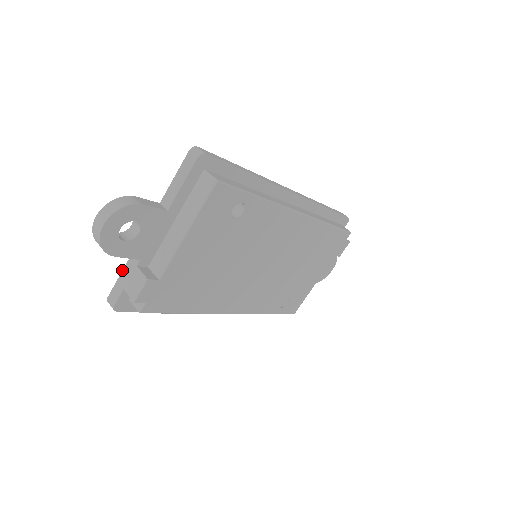
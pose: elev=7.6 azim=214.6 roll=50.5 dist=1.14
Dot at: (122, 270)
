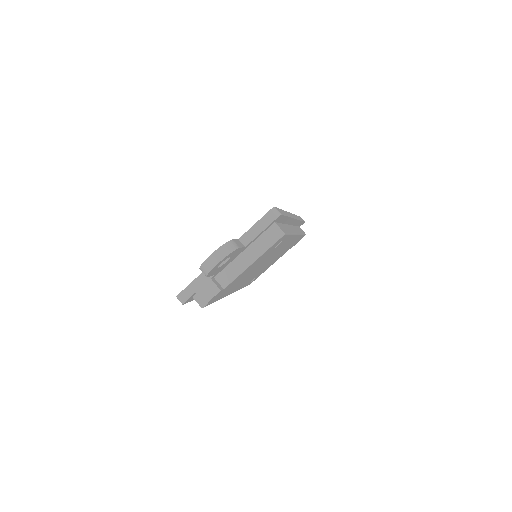
Dot at: (196, 278)
